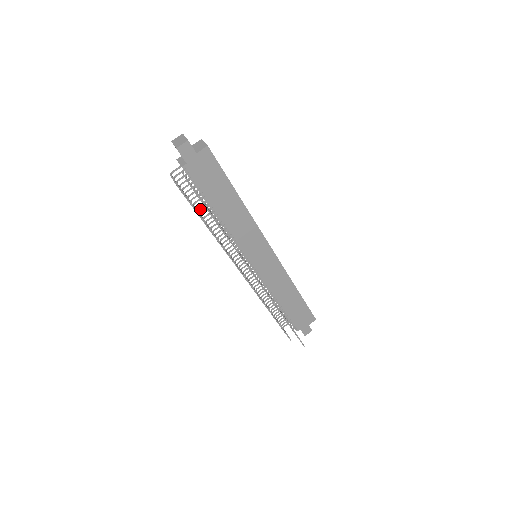
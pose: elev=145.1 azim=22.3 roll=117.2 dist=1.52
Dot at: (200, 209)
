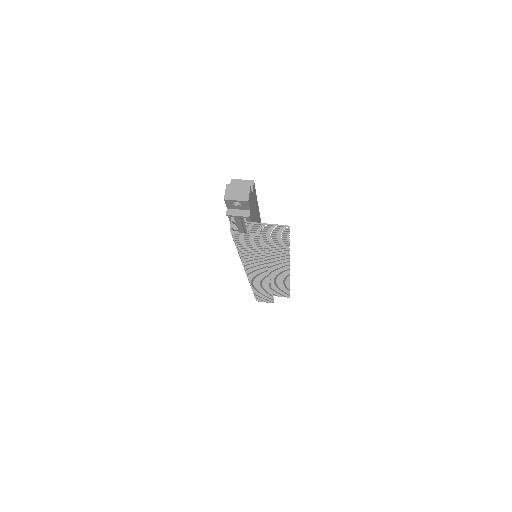
Dot at: occluded
